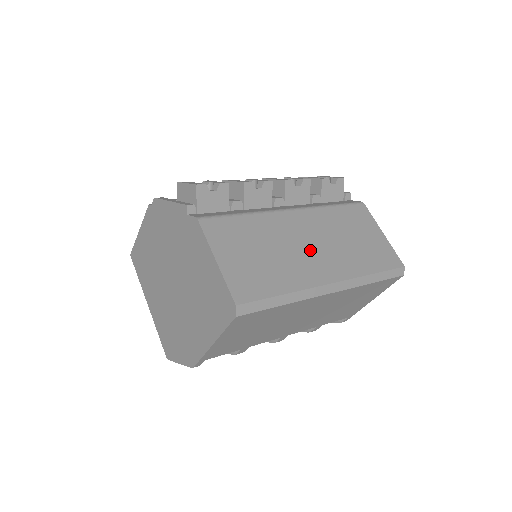
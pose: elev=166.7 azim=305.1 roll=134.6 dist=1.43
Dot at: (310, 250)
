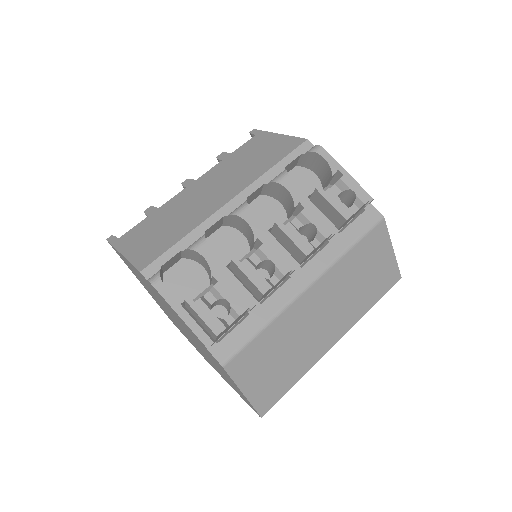
Dot at: (322, 324)
